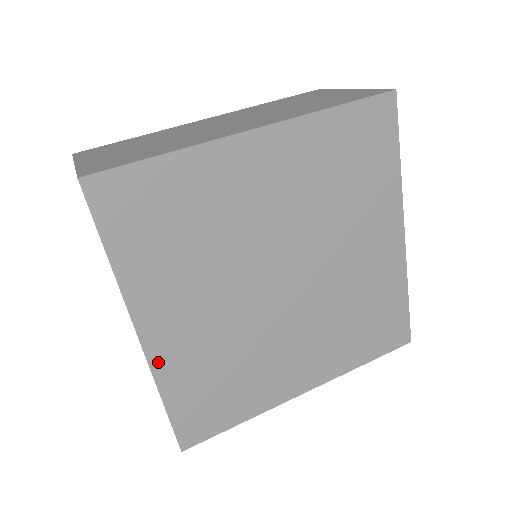
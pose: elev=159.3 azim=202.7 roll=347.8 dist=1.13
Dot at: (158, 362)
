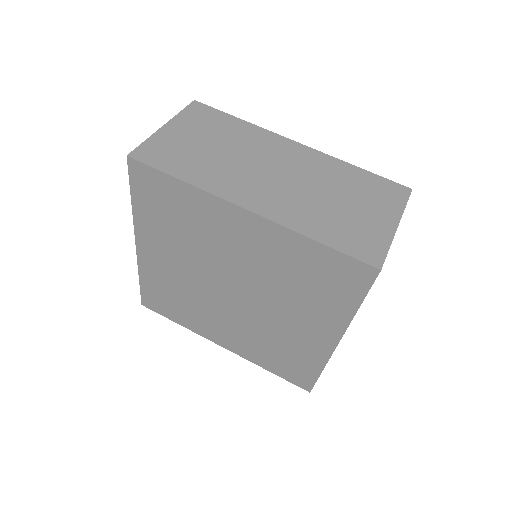
Dot at: (142, 263)
